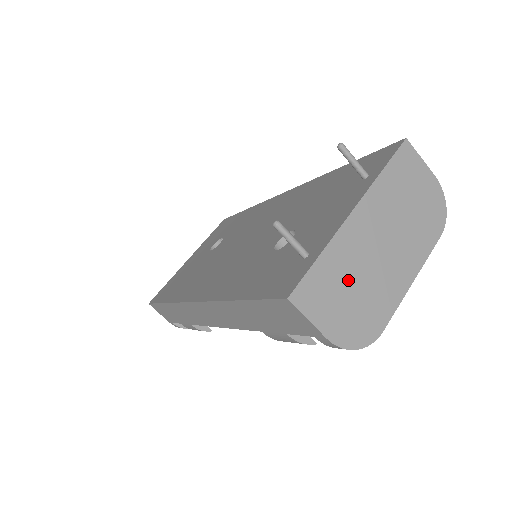
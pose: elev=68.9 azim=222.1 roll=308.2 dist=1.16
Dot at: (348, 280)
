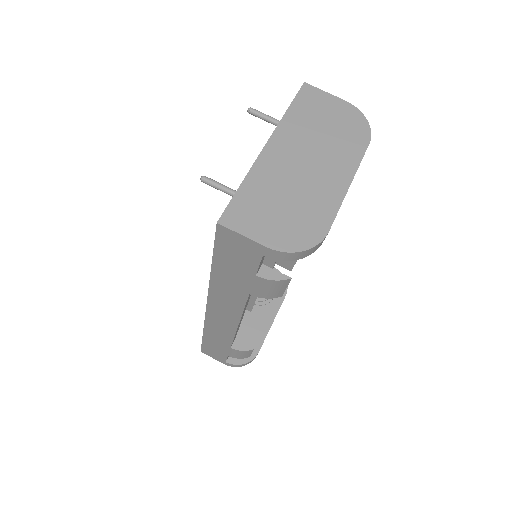
Dot at: (276, 197)
